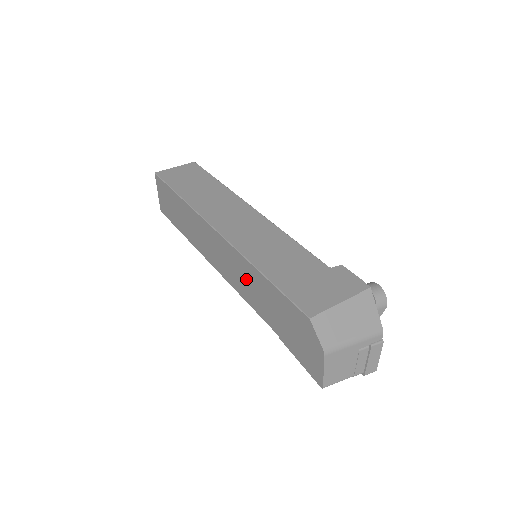
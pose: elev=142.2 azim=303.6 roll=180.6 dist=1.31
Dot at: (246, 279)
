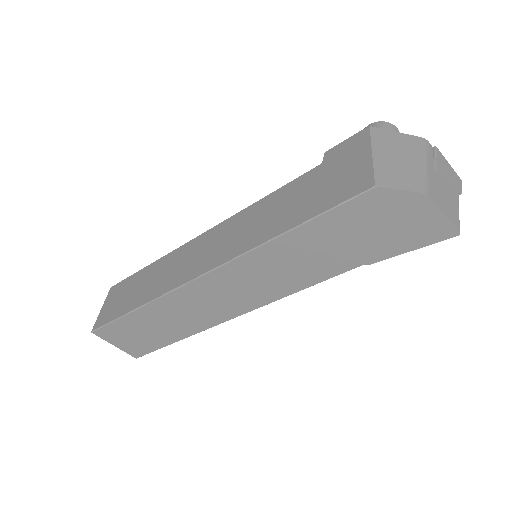
Dot at: (278, 268)
